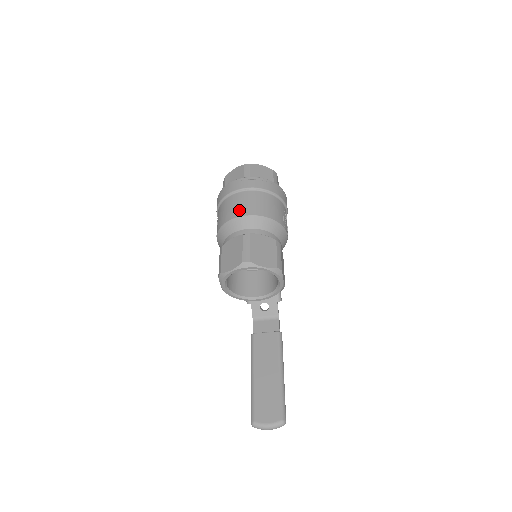
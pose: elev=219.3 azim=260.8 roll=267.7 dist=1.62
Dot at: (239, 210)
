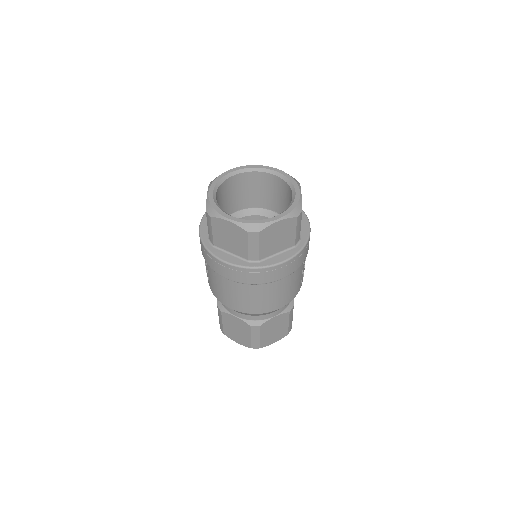
Dot at: (245, 307)
